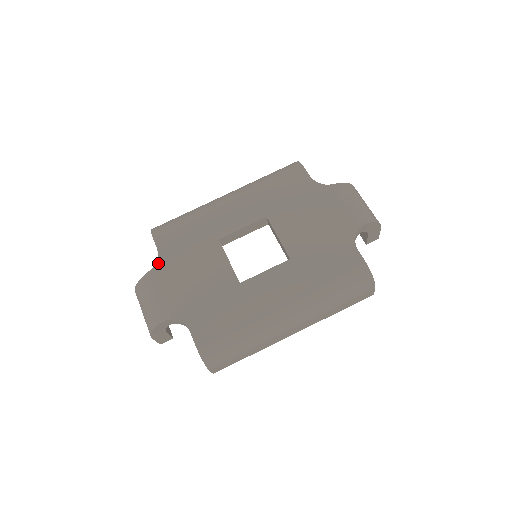
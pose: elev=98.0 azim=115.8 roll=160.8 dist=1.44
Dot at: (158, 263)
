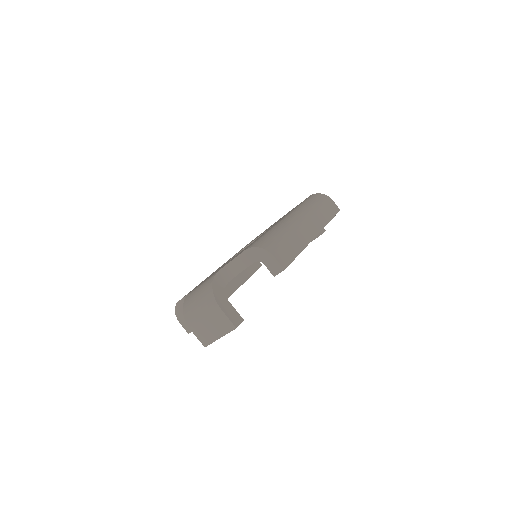
Dot at: occluded
